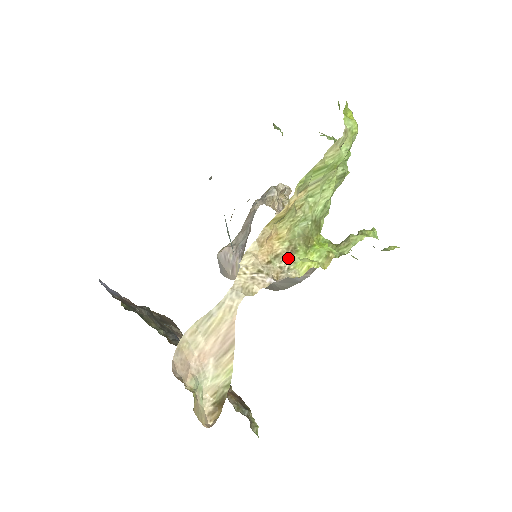
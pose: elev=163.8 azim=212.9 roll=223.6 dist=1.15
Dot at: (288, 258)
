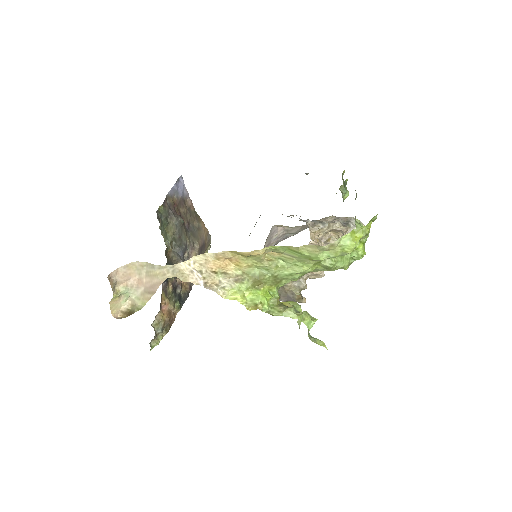
Dot at: (231, 281)
